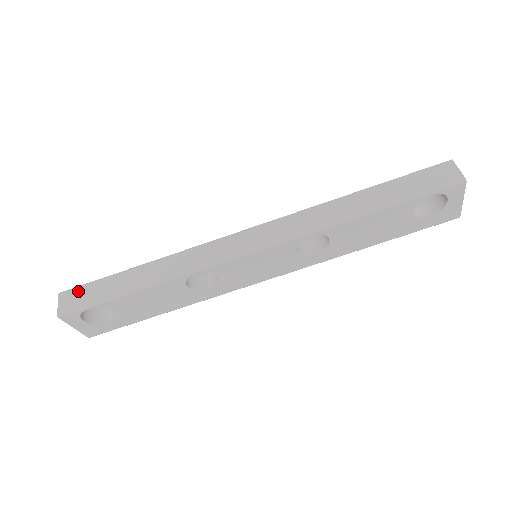
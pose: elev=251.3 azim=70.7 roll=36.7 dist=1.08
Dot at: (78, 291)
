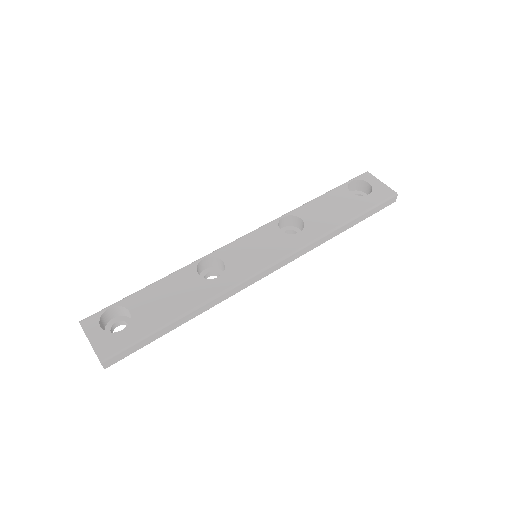
Dot at: occluded
